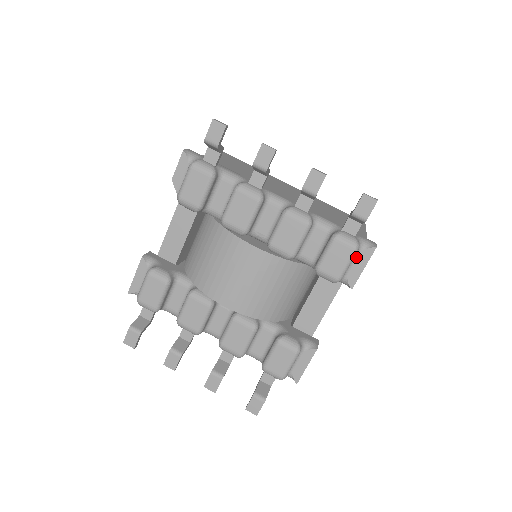
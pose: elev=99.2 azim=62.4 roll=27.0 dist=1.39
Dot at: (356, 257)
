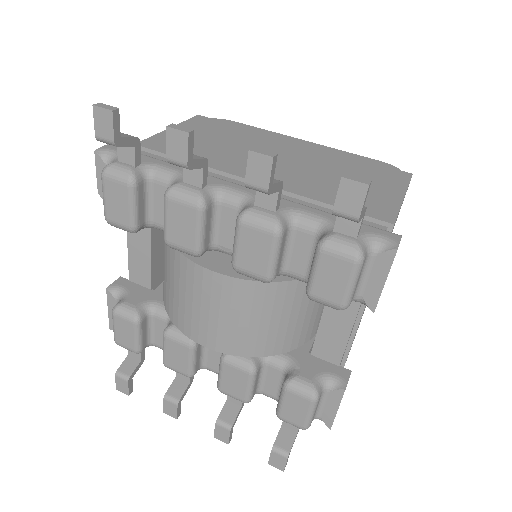
Dot at: (368, 267)
